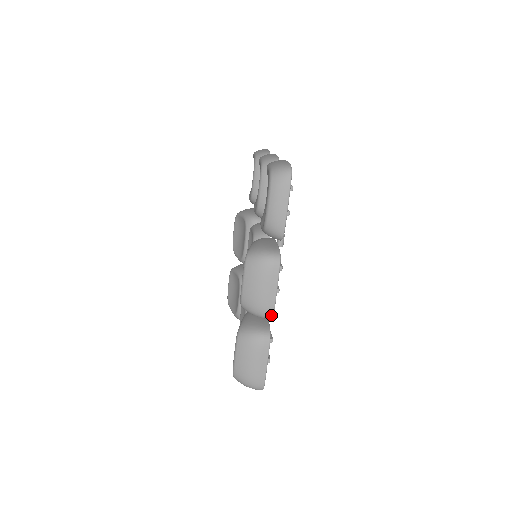
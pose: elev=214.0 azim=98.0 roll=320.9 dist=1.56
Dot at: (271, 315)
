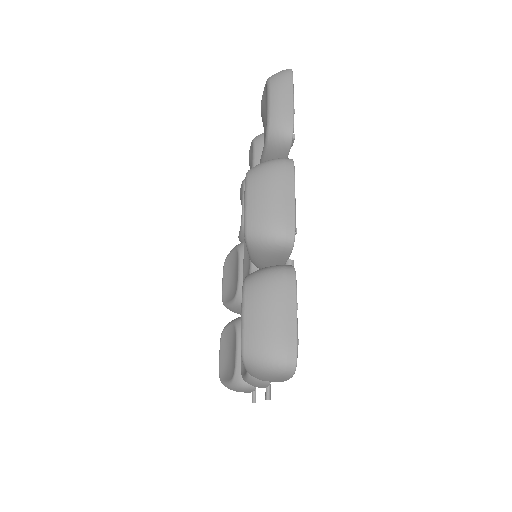
Dot at: (292, 234)
